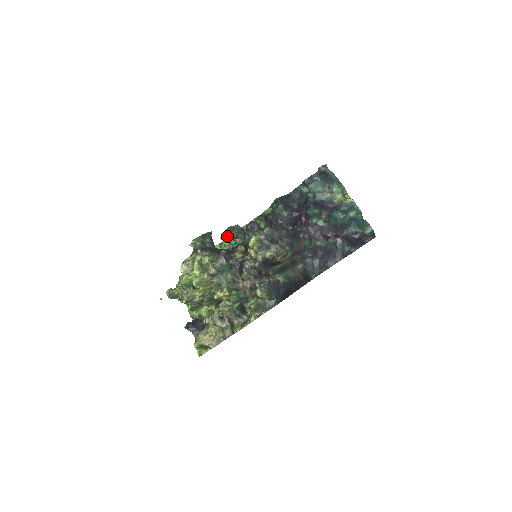
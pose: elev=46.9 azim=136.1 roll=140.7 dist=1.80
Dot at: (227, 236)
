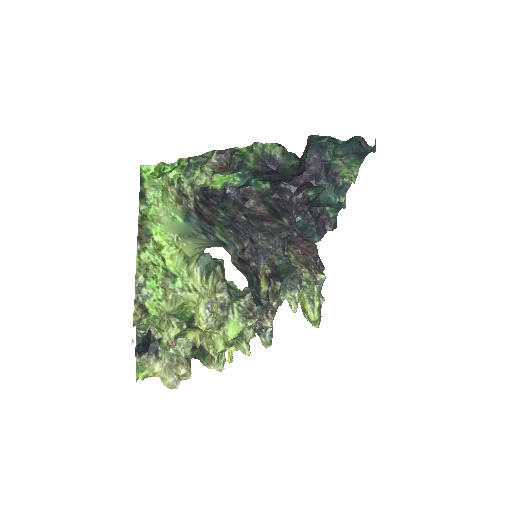
Dot at: (294, 298)
